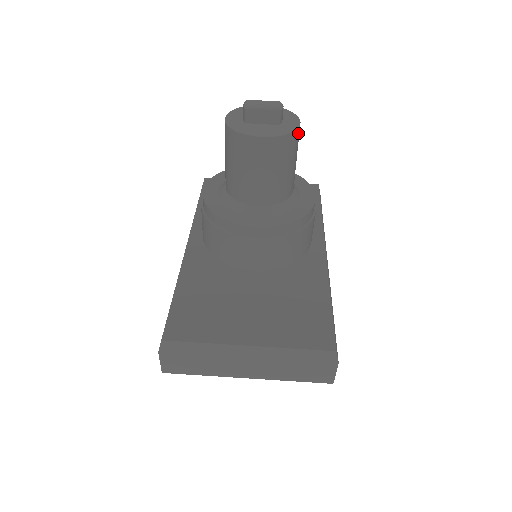
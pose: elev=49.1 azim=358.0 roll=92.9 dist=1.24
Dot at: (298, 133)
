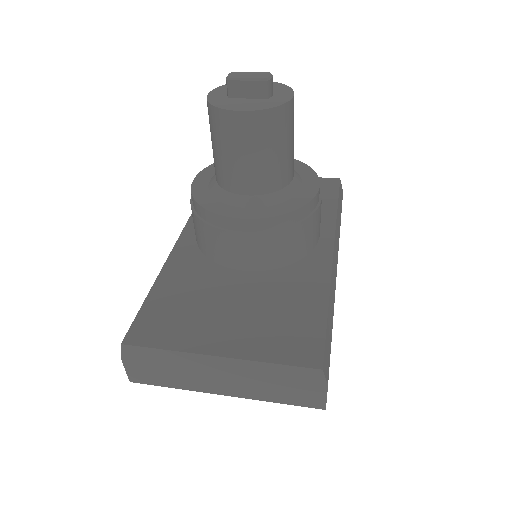
Dot at: (290, 108)
